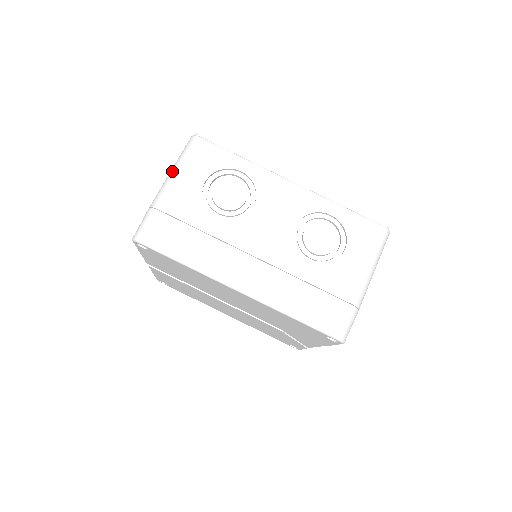
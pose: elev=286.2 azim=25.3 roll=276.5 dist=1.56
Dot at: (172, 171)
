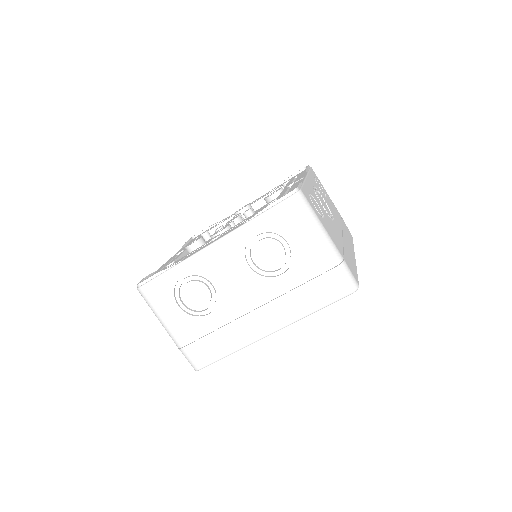
Dot at: occluded
